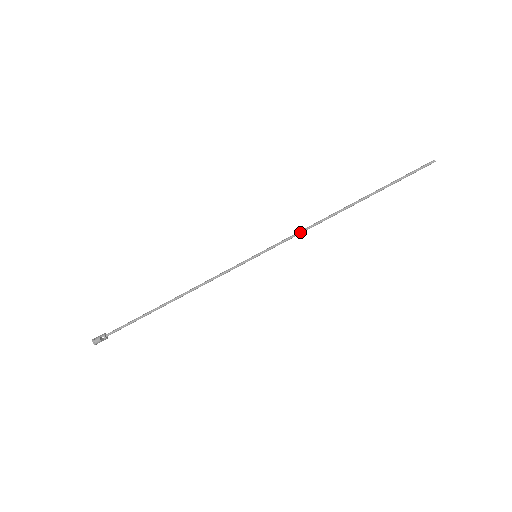
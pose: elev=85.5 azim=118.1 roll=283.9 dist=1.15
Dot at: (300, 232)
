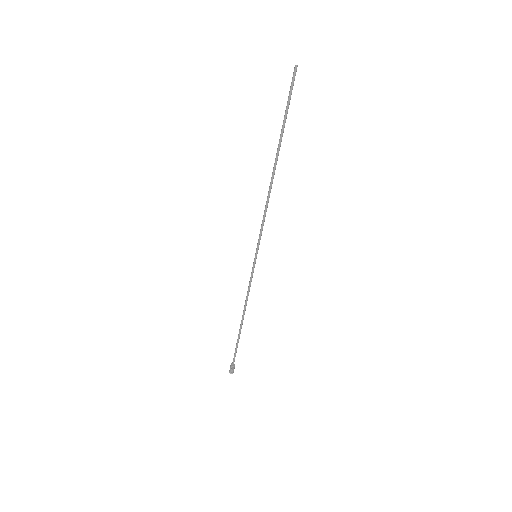
Dot at: (264, 217)
